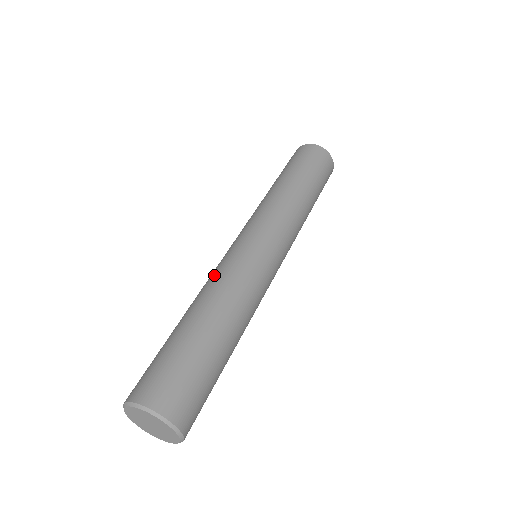
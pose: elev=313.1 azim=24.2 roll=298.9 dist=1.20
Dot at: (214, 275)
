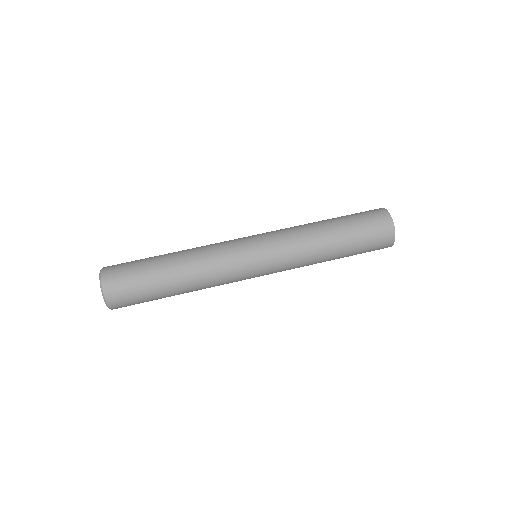
Dot at: (209, 246)
